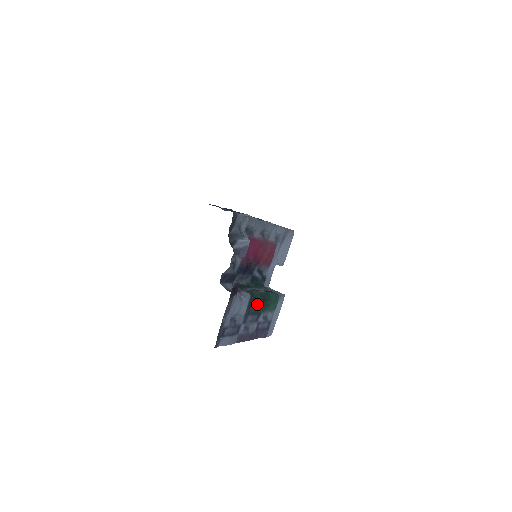
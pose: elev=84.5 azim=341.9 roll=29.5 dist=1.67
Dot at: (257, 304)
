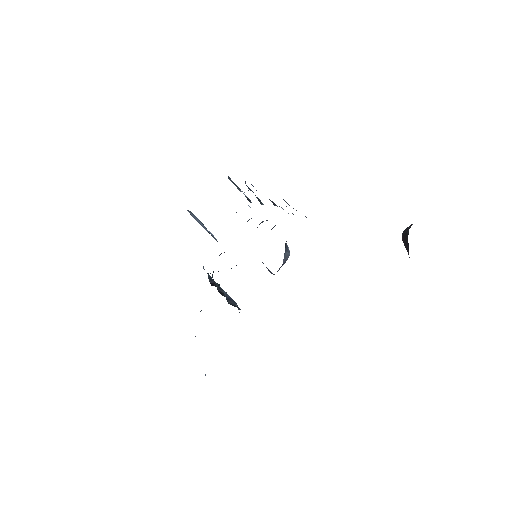
Dot at: occluded
